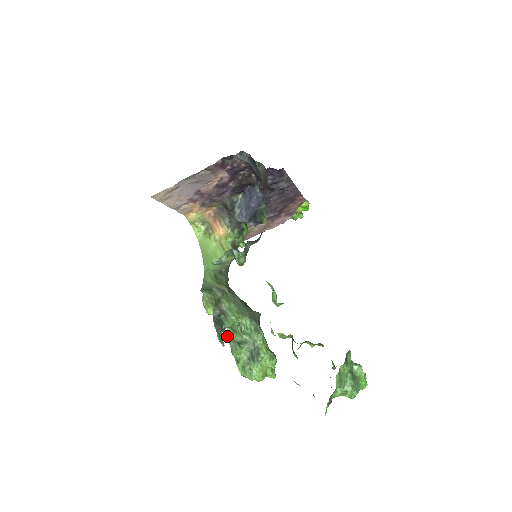
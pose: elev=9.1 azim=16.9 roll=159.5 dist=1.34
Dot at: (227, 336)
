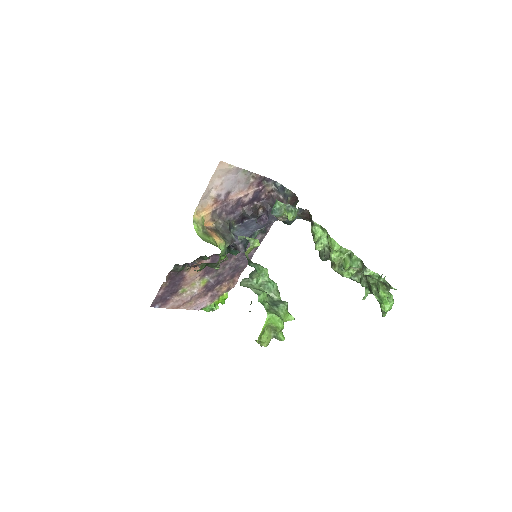
Dot at: occluded
